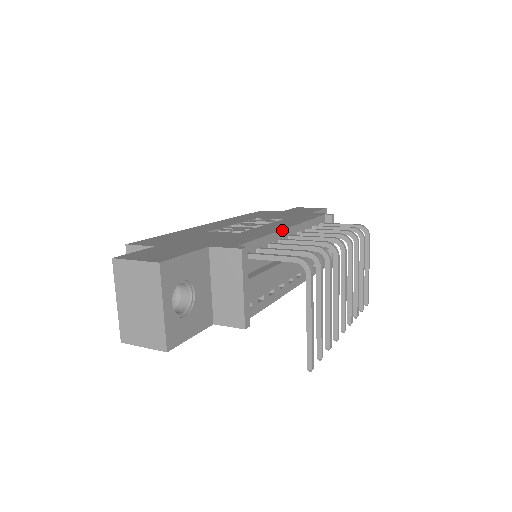
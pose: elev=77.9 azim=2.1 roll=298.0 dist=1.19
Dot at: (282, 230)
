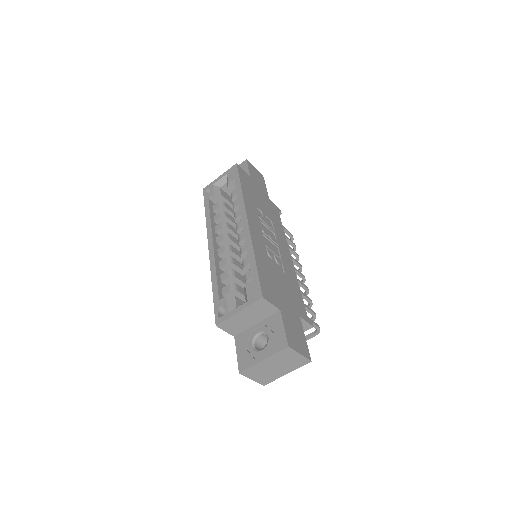
Dot at: occluded
